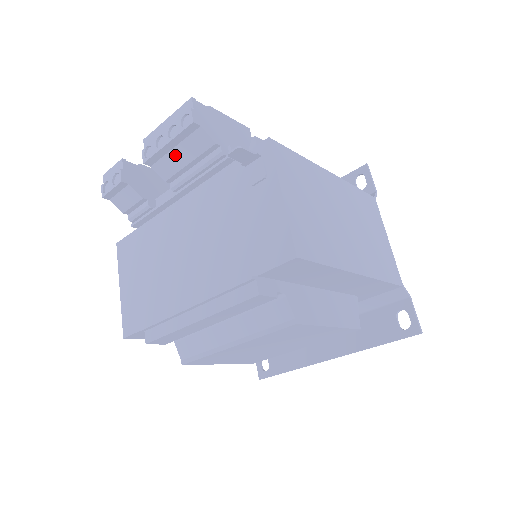
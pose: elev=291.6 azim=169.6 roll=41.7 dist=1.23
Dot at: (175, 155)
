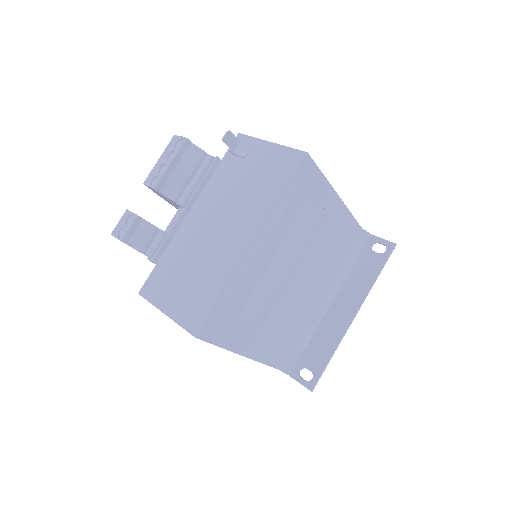
Dot at: (177, 174)
